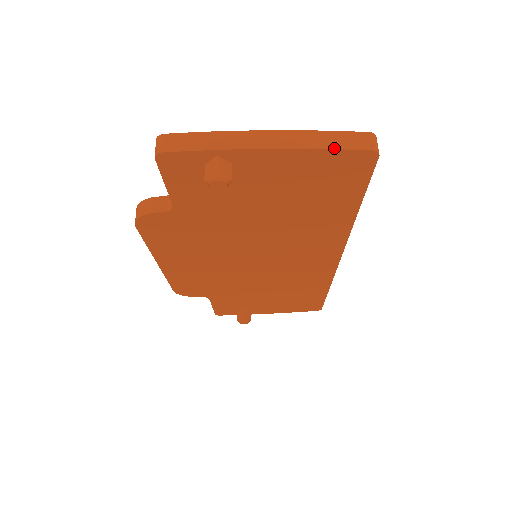
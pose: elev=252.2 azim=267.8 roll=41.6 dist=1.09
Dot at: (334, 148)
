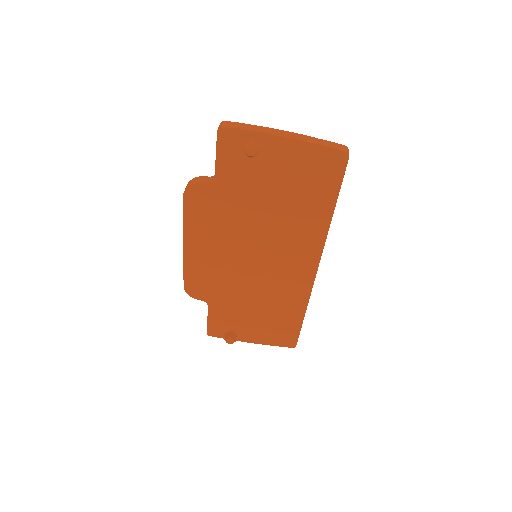
Dot at: (323, 145)
